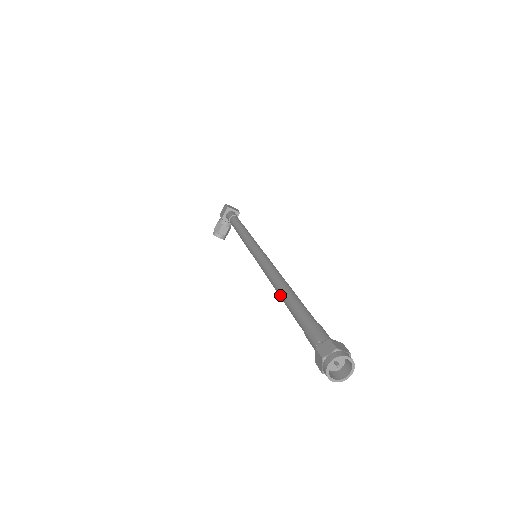
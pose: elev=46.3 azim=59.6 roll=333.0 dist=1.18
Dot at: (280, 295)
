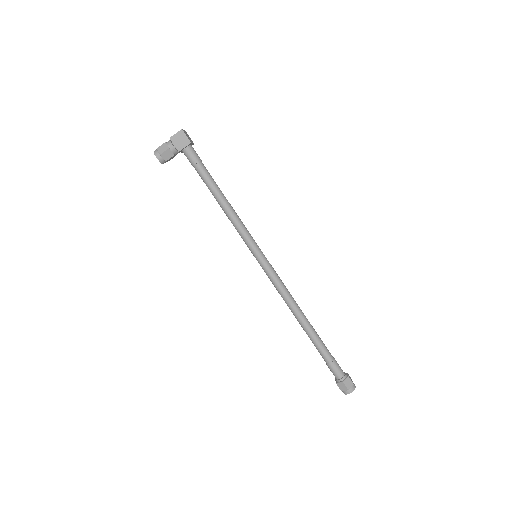
Dot at: (303, 325)
